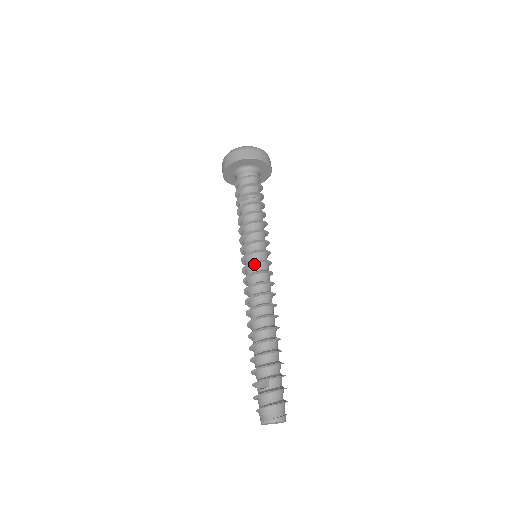
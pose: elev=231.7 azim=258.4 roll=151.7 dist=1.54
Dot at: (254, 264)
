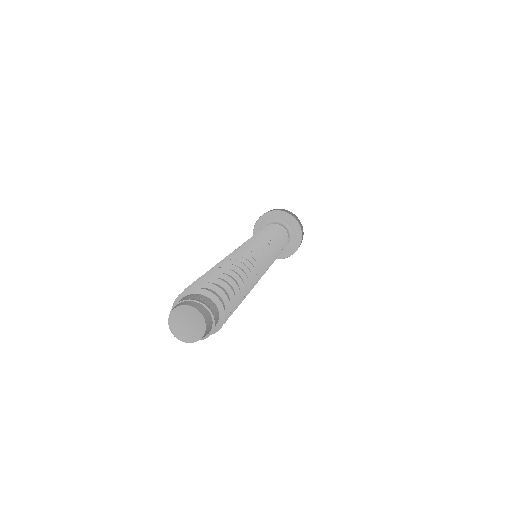
Dot at: occluded
